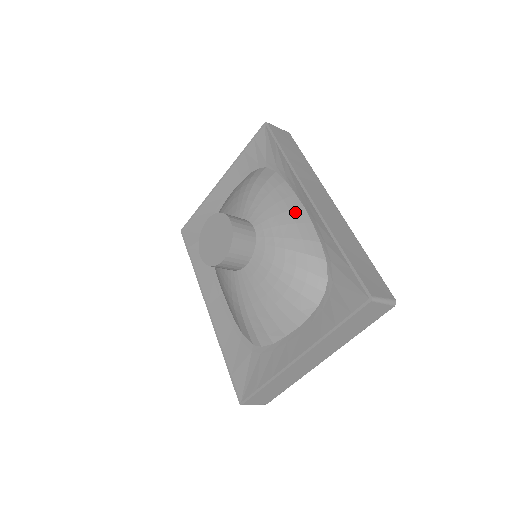
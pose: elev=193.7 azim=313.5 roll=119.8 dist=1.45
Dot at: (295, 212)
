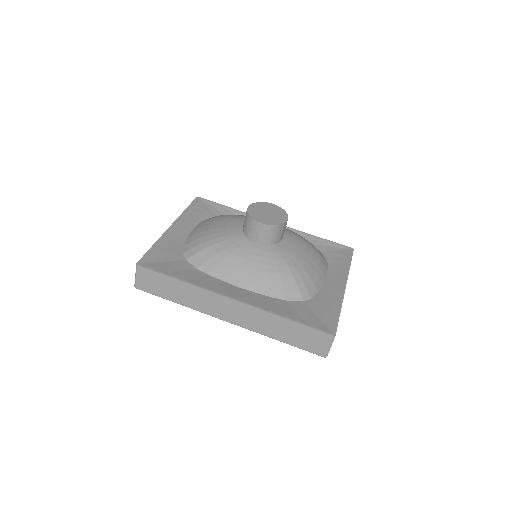
Dot at: occluded
